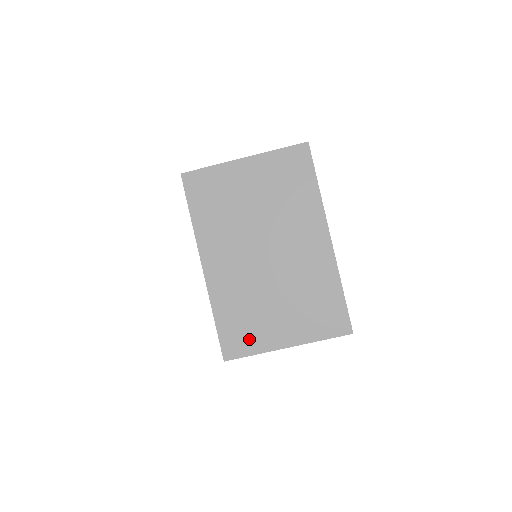
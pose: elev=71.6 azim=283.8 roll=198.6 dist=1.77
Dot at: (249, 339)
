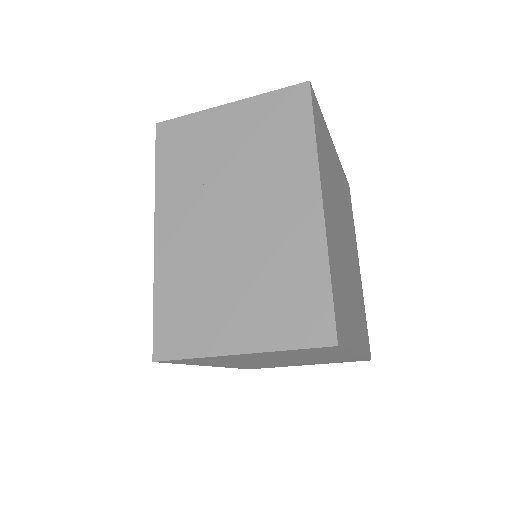
Dot at: occluded
